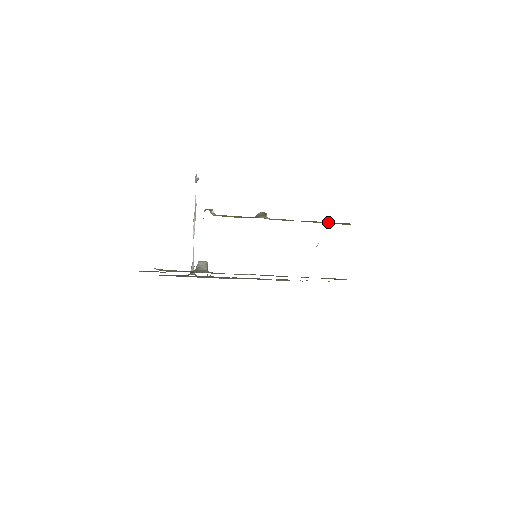
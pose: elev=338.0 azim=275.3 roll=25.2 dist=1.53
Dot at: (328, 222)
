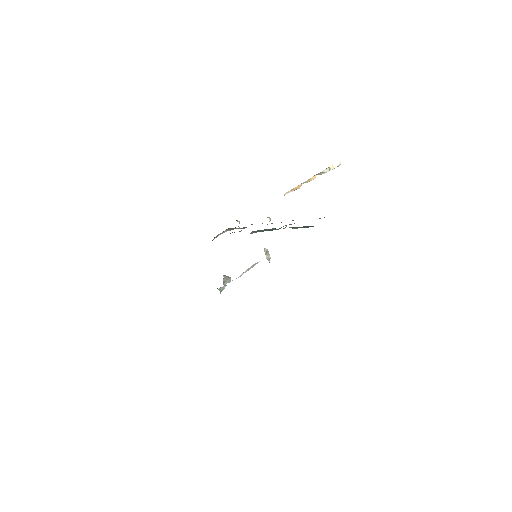
Dot at: occluded
